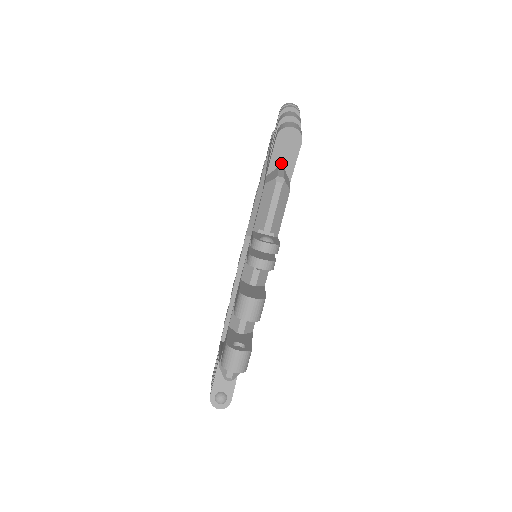
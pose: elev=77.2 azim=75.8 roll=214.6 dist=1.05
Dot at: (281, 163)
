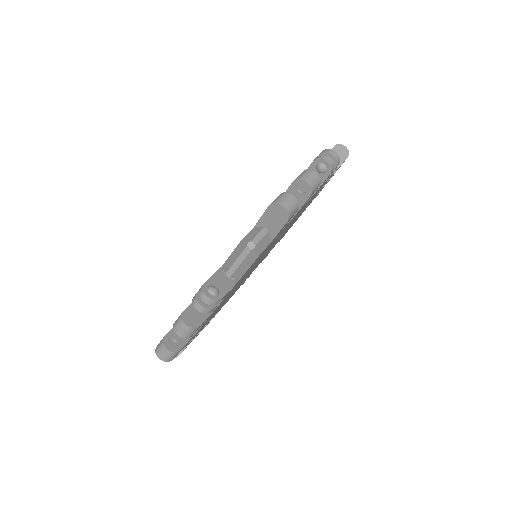
Dot at: occluded
